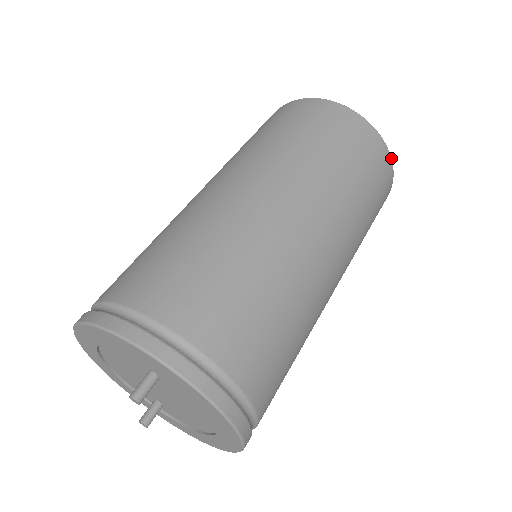
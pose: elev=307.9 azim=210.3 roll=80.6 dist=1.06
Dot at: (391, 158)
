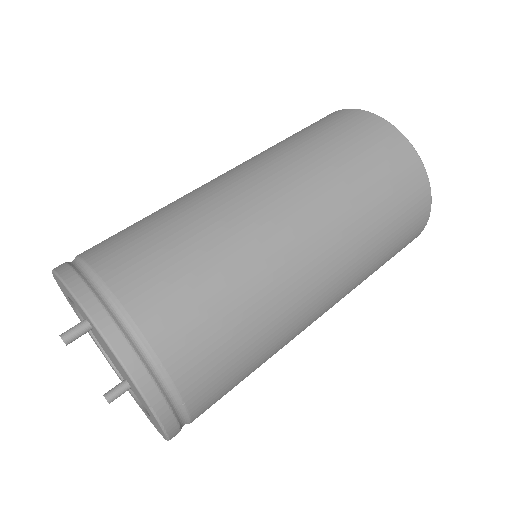
Dot at: (417, 154)
